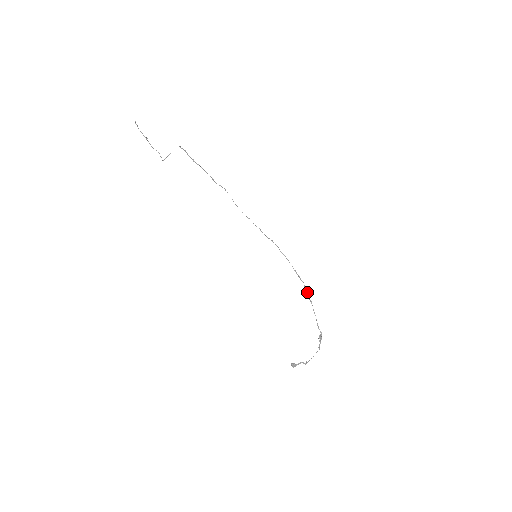
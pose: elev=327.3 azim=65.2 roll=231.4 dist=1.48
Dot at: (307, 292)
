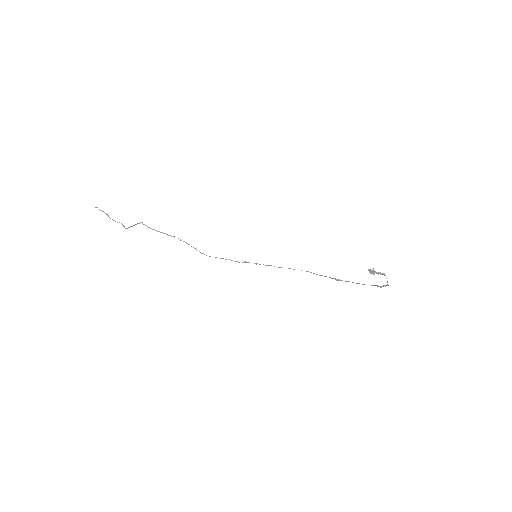
Dot at: (330, 277)
